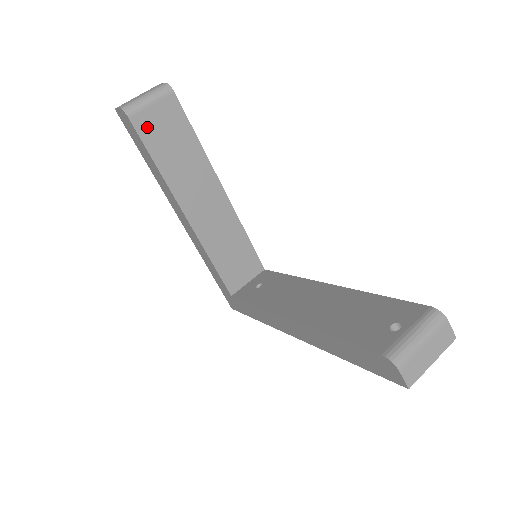
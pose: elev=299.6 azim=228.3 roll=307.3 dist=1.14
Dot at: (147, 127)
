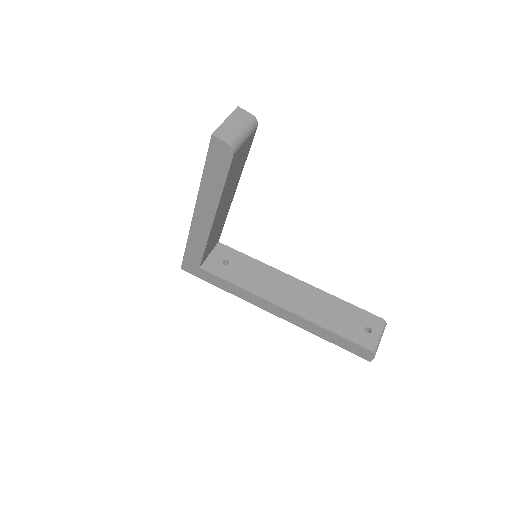
Dot at: (235, 160)
